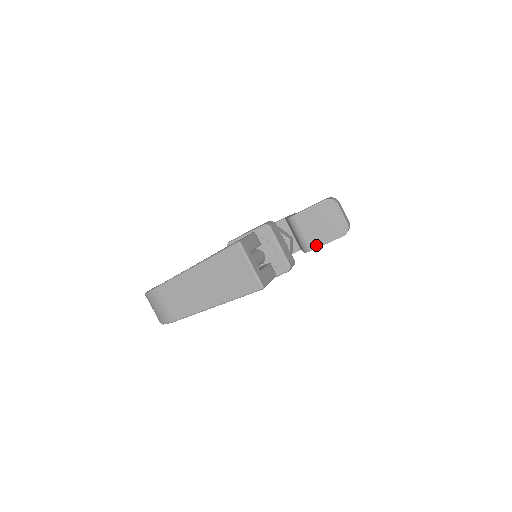
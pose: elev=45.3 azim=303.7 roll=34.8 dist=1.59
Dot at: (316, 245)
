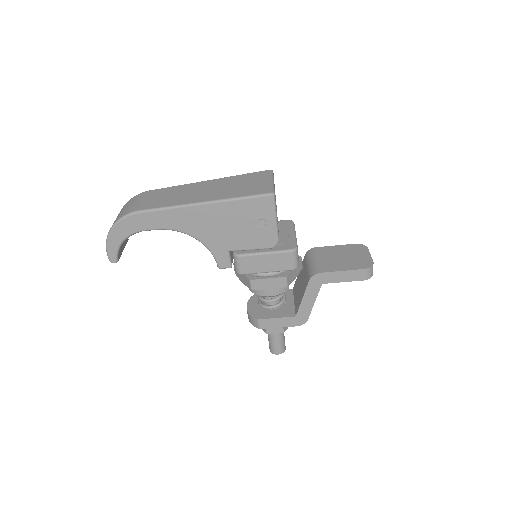
Dot at: (329, 270)
